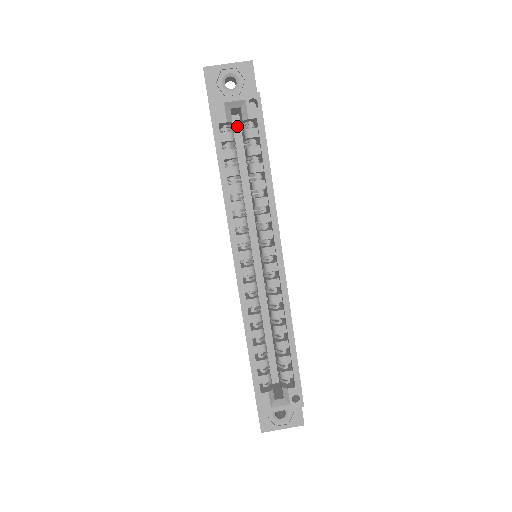
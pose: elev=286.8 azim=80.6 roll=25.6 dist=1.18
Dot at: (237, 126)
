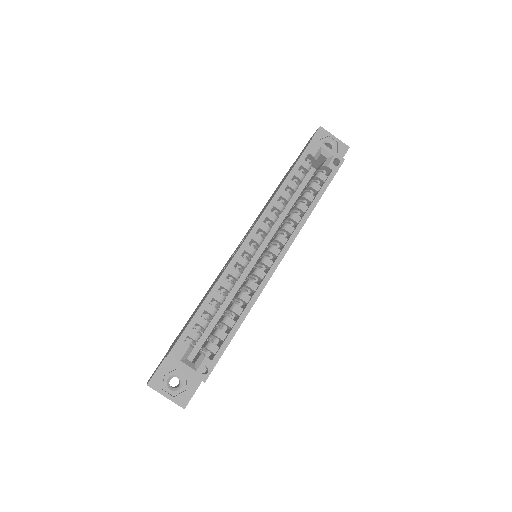
Dot at: (310, 174)
